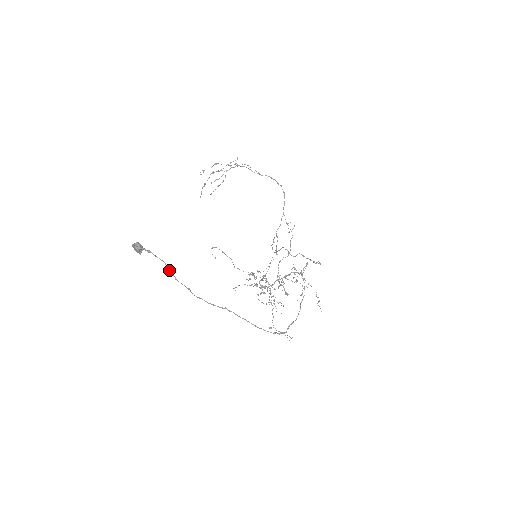
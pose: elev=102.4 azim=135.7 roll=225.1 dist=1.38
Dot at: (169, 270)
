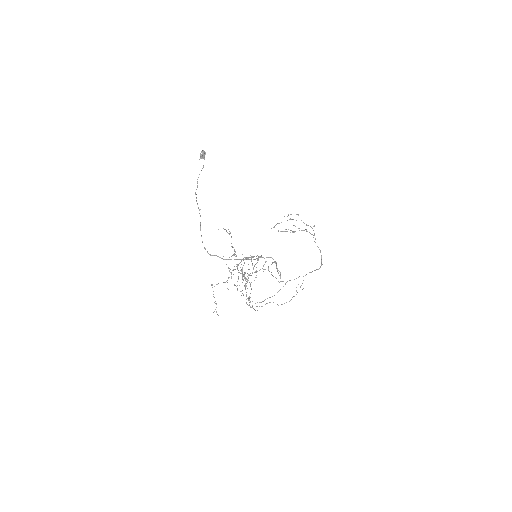
Dot at: occluded
